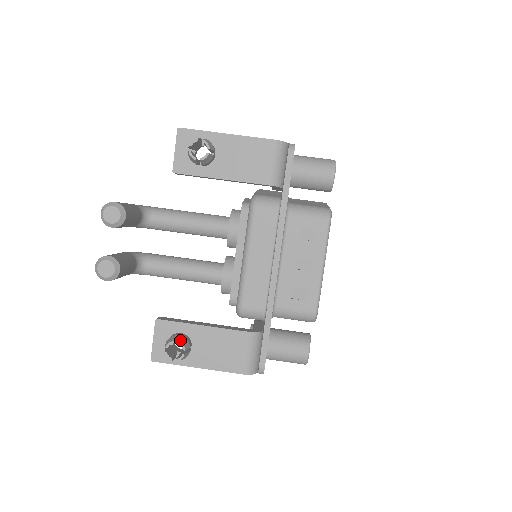
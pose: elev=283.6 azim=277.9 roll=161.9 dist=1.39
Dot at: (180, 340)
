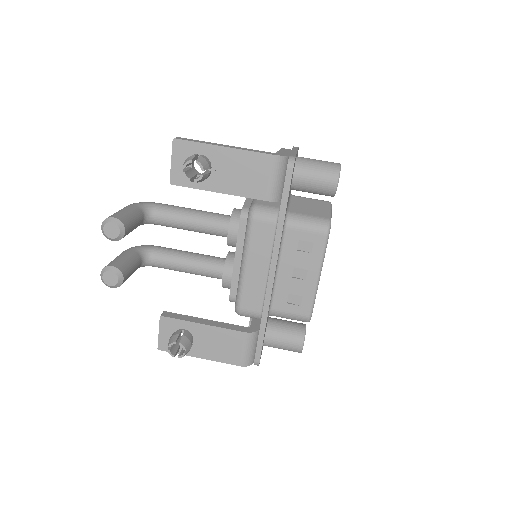
Dot at: (181, 341)
